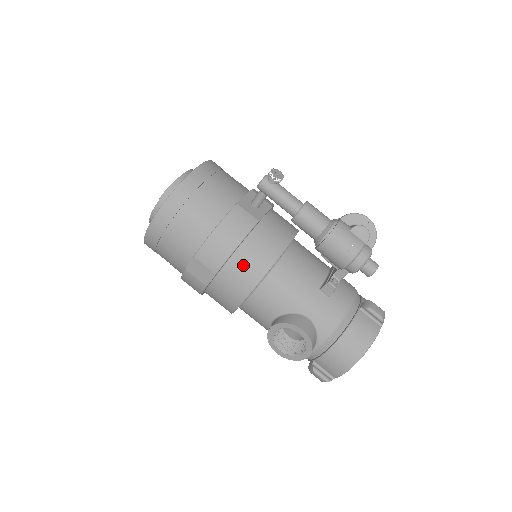
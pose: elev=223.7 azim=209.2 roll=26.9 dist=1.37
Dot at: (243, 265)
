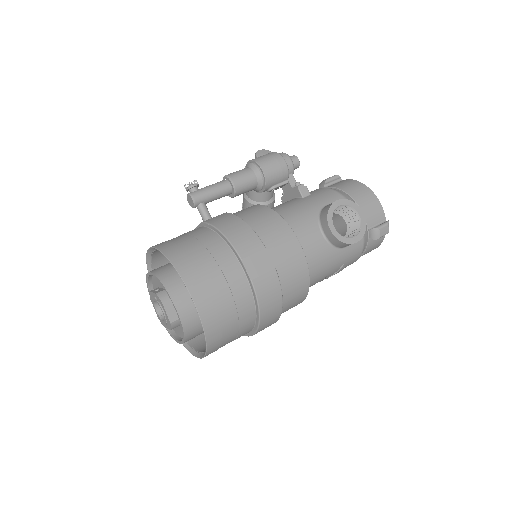
Dot at: (264, 226)
